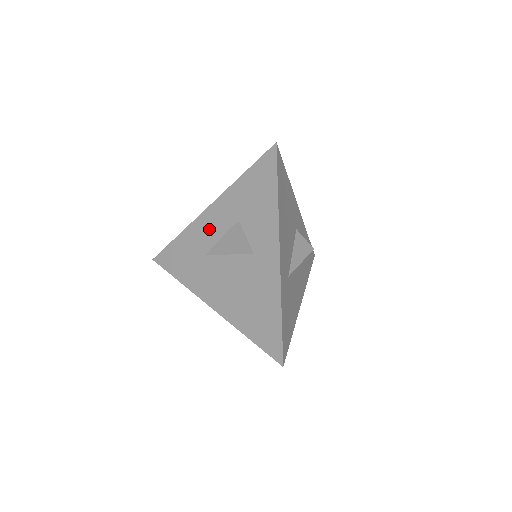
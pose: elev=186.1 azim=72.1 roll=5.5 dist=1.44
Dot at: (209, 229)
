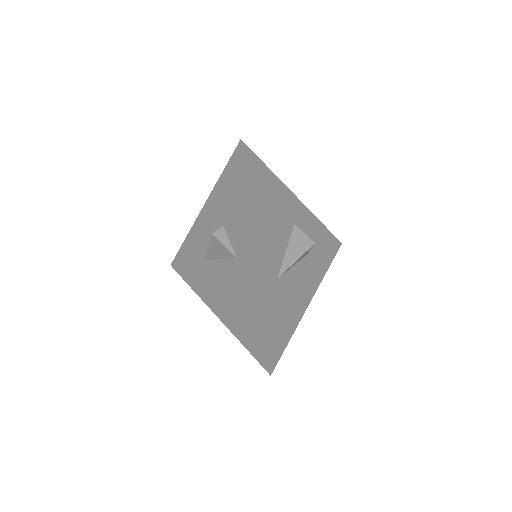
Dot at: (203, 234)
